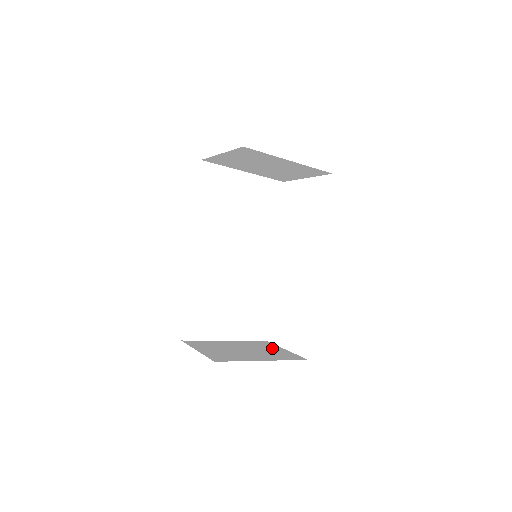
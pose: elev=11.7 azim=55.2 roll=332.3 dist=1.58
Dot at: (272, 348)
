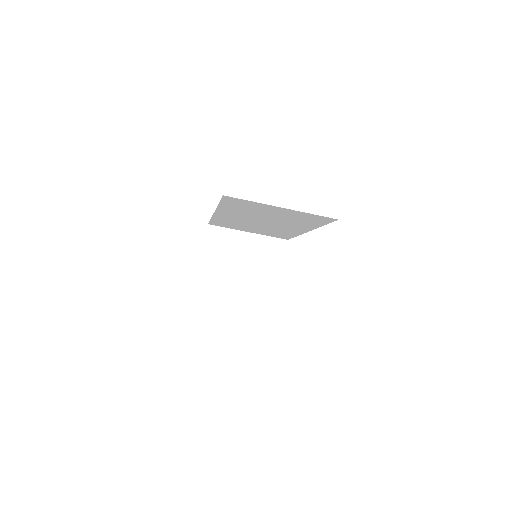
Dot at: occluded
